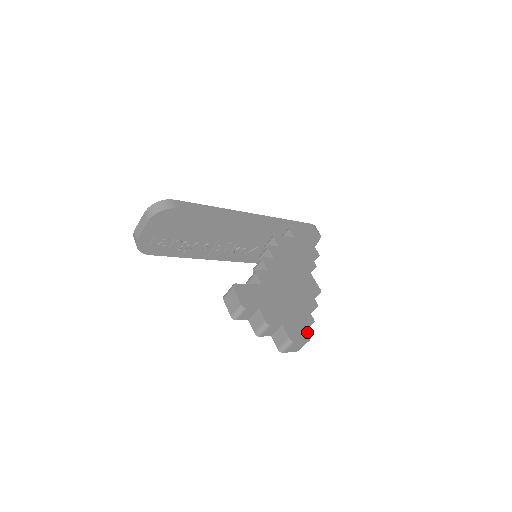
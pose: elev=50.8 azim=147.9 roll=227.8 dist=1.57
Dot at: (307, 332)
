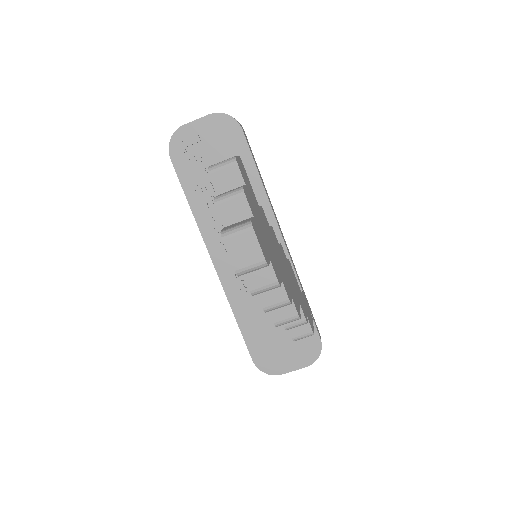
Dot at: (269, 262)
